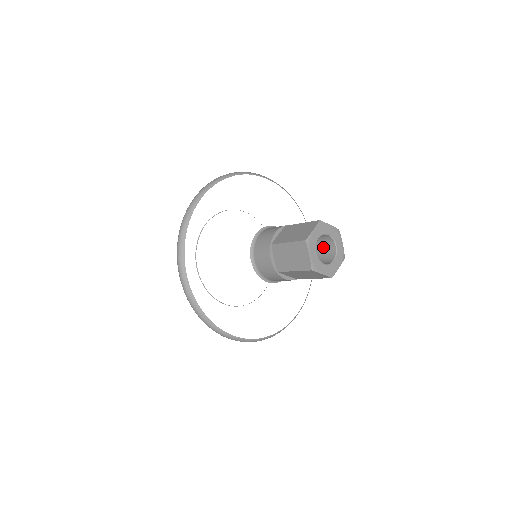
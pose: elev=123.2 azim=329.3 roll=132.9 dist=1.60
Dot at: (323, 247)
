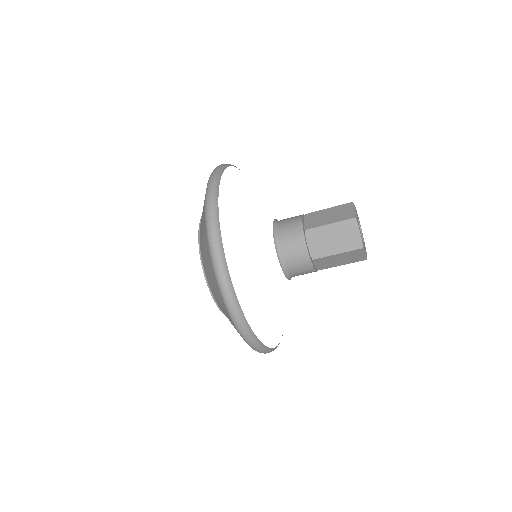
Dot at: occluded
